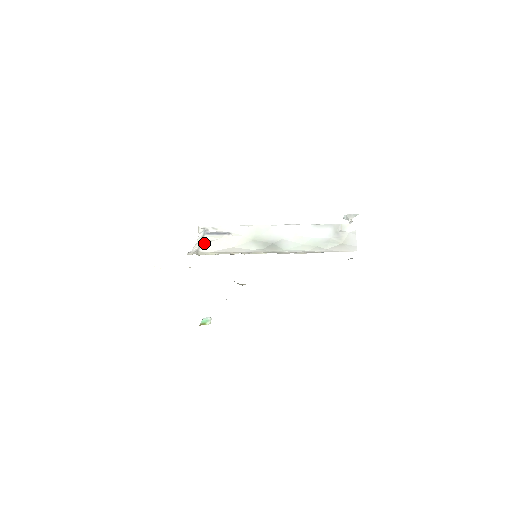
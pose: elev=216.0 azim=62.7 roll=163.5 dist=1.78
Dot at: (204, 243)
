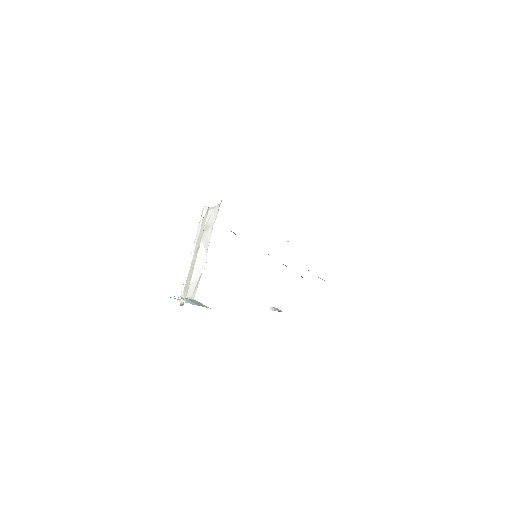
Dot at: occluded
